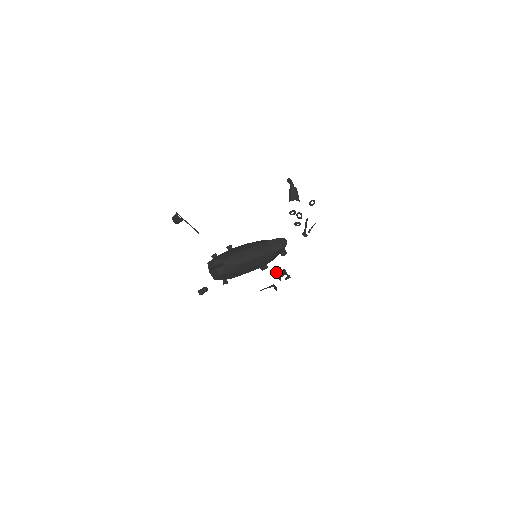
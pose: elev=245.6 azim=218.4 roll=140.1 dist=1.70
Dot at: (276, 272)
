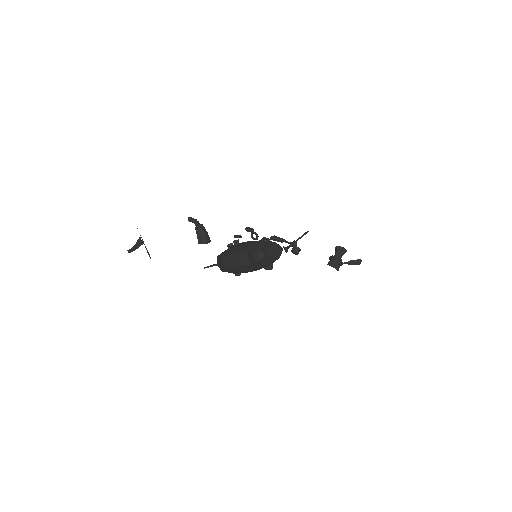
Dot at: (335, 252)
